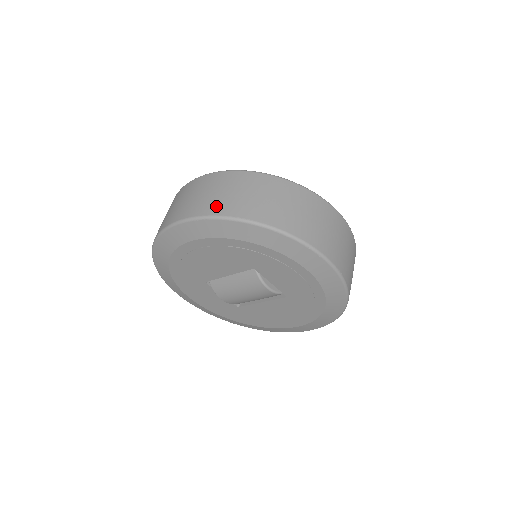
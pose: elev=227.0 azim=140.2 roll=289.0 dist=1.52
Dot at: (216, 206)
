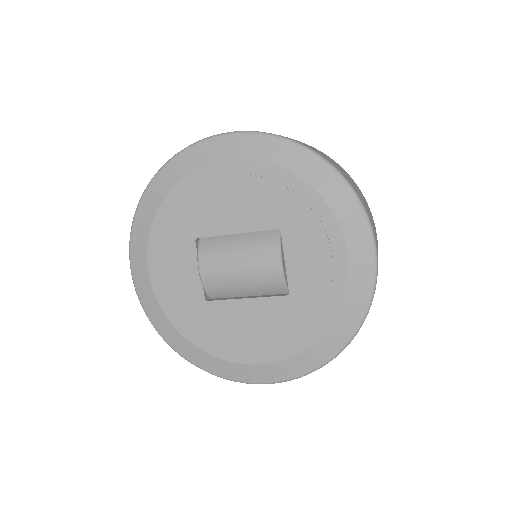
Dot at: occluded
